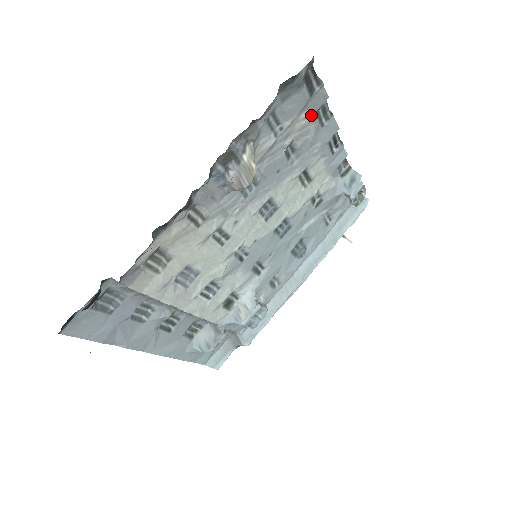
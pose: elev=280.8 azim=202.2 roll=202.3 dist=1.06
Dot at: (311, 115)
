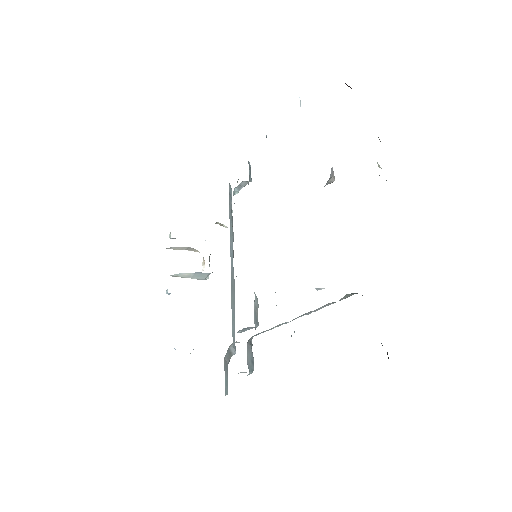
Dot at: occluded
